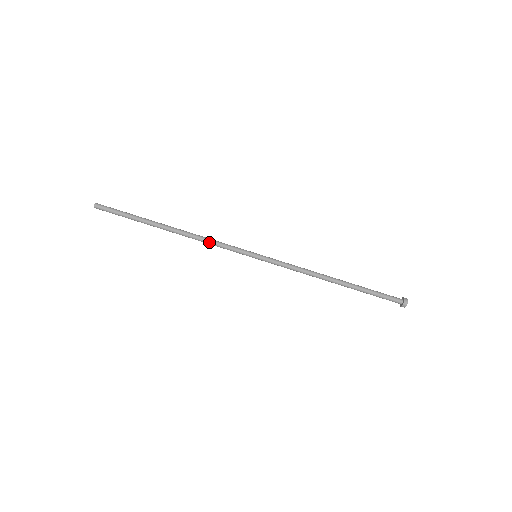
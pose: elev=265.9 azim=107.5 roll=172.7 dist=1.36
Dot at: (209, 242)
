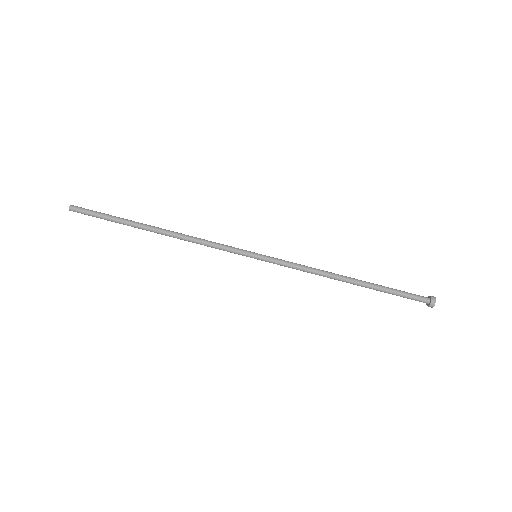
Dot at: (201, 243)
